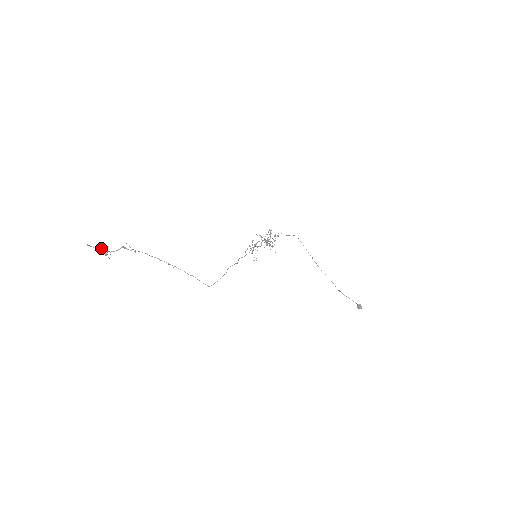
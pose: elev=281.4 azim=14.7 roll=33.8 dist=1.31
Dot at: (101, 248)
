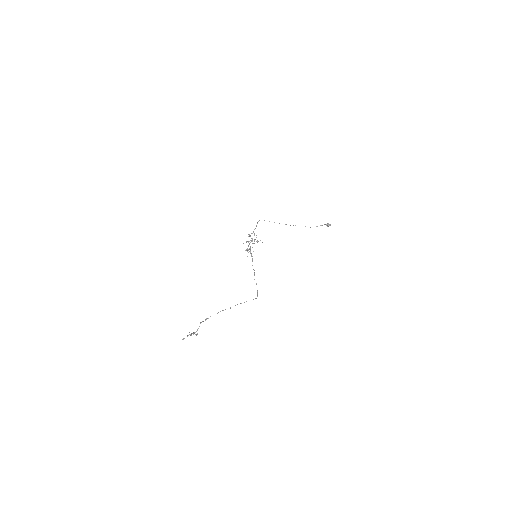
Dot at: (191, 334)
